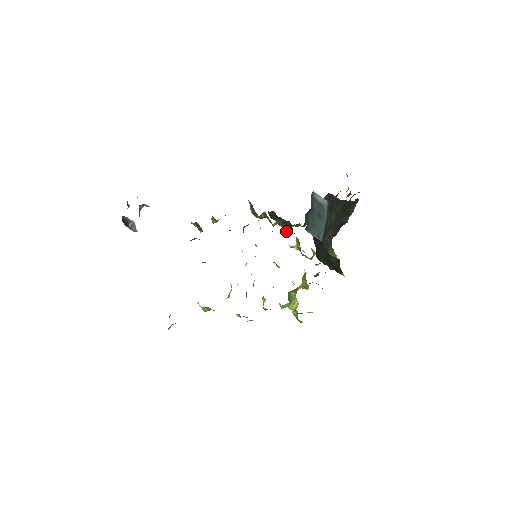
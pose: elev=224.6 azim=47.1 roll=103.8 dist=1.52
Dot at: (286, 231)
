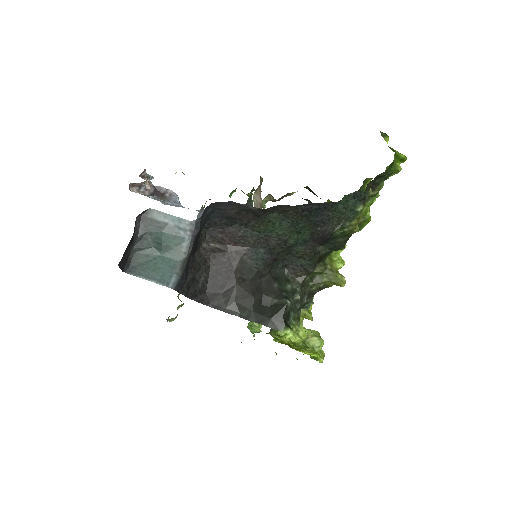
Dot at: occluded
